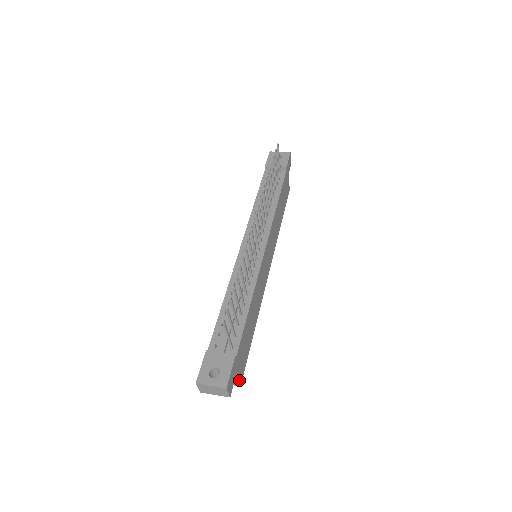
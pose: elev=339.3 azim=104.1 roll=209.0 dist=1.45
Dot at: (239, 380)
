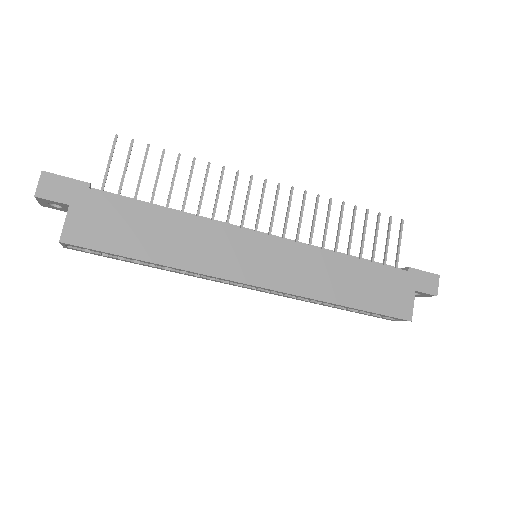
Dot at: (66, 228)
